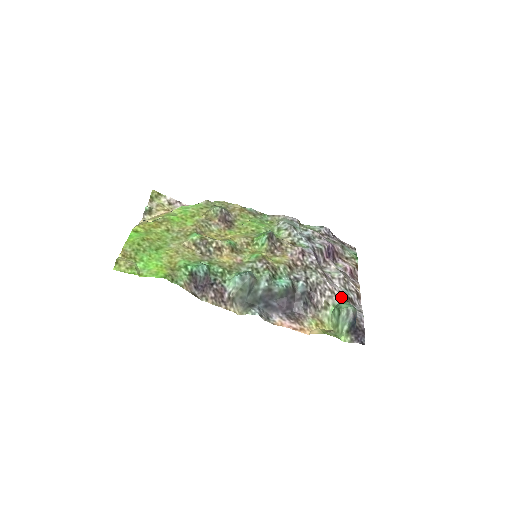
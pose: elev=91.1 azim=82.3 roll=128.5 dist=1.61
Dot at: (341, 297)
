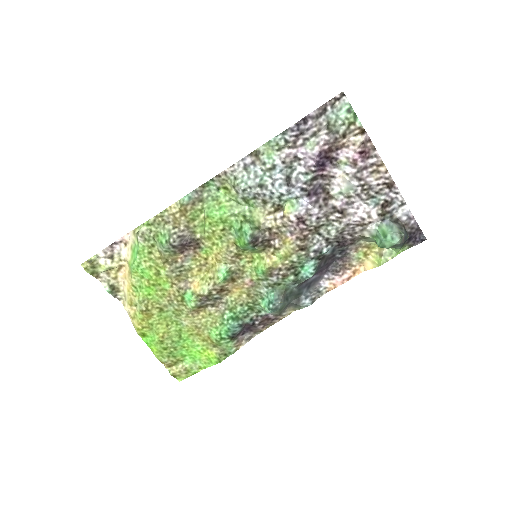
Dot at: (375, 221)
